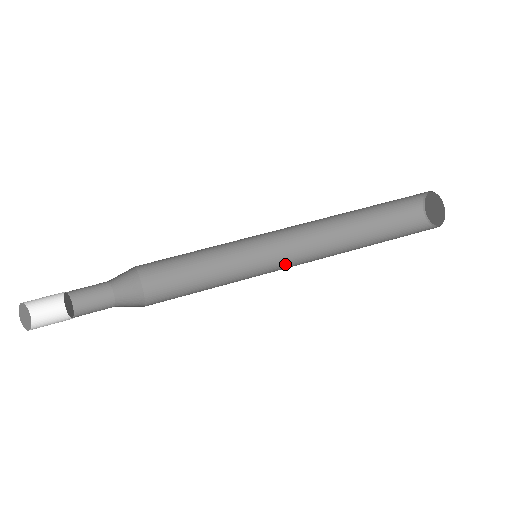
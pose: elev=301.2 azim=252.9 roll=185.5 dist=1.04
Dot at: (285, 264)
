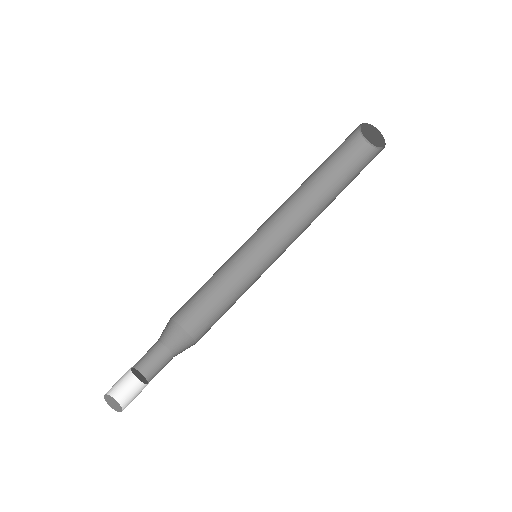
Dot at: (273, 241)
